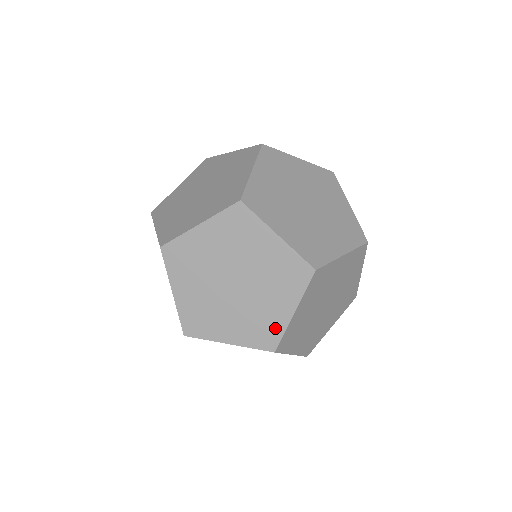
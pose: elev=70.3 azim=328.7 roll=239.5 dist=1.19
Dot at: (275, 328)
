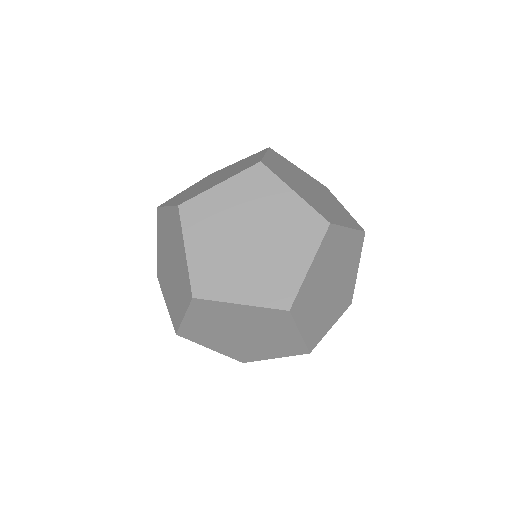
Dot at: (254, 357)
